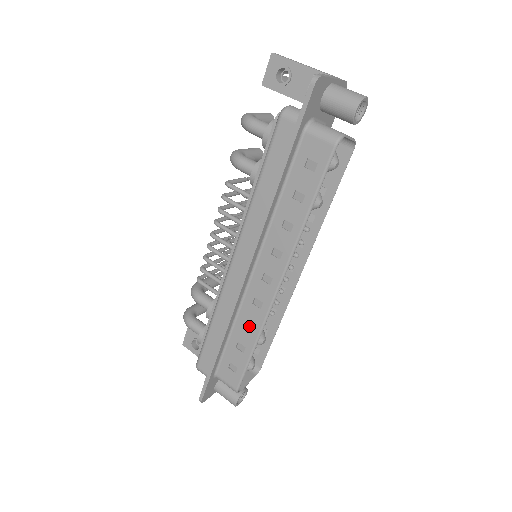
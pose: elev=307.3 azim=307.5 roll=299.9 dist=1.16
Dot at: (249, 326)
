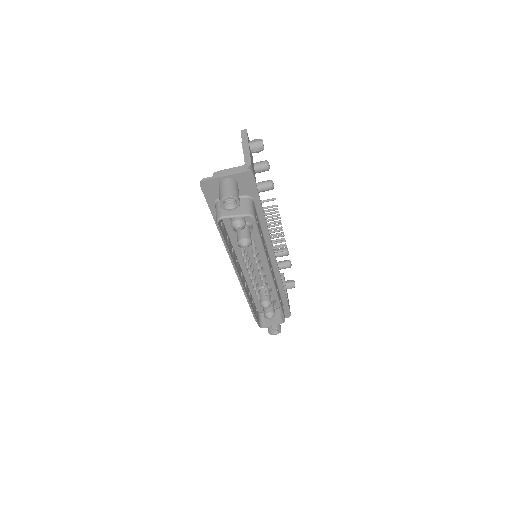
Dot at: (249, 296)
